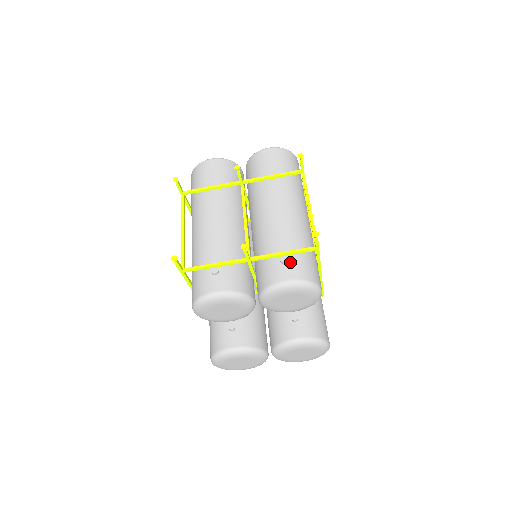
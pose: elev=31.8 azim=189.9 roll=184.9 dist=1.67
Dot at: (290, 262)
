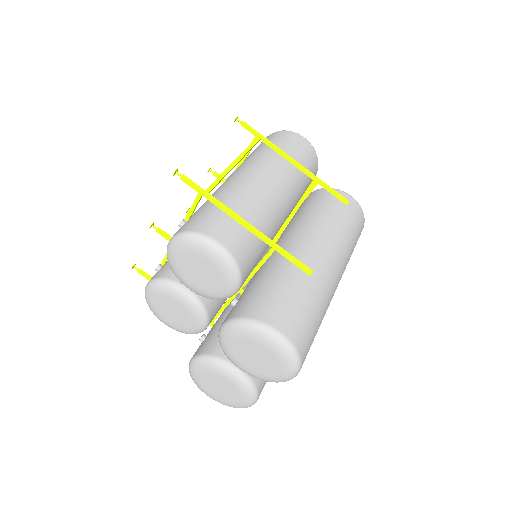
Dot at: (186, 222)
